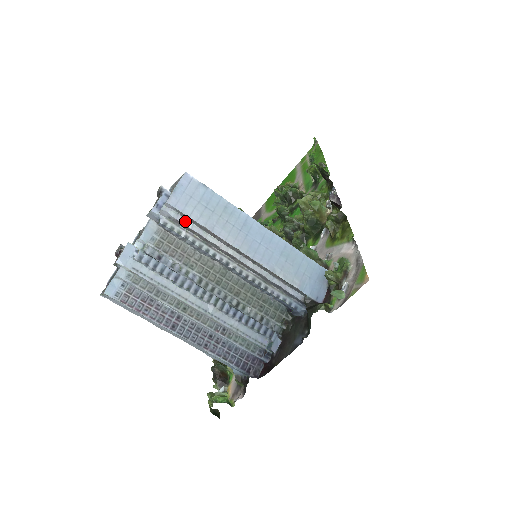
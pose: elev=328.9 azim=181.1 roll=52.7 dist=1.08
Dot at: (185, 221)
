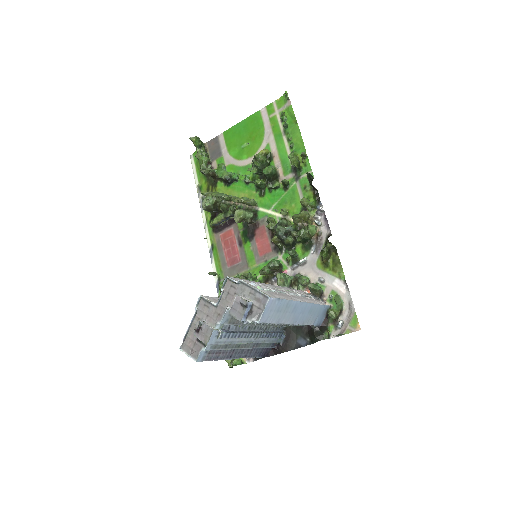
Dot at: occluded
